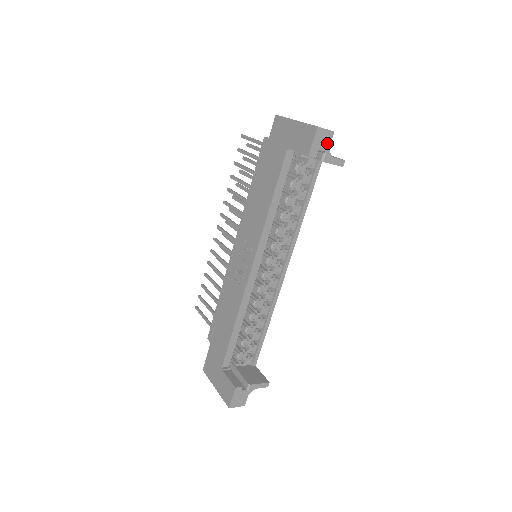
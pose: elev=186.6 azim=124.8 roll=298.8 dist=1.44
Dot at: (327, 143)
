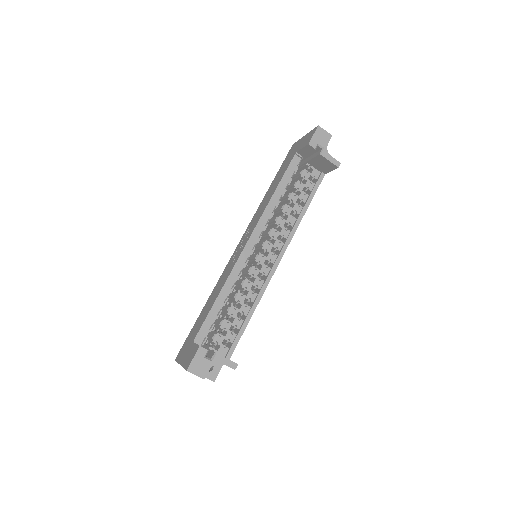
Dot at: (325, 142)
